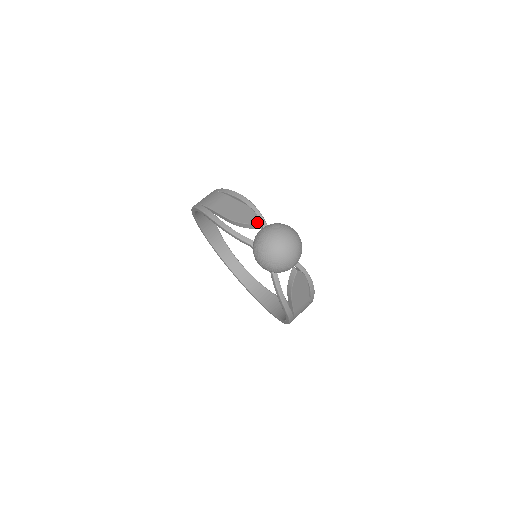
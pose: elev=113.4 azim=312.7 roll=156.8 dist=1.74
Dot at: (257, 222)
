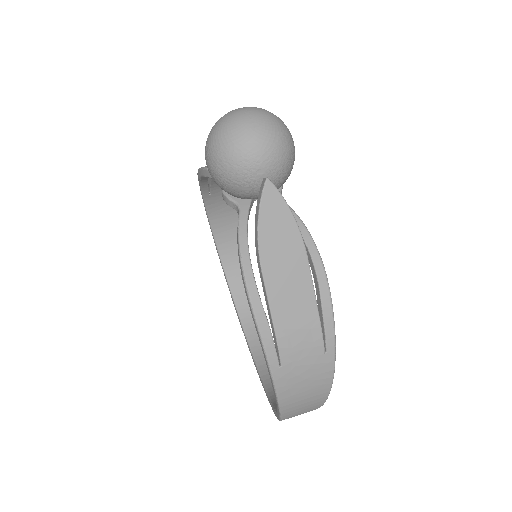
Dot at: occluded
